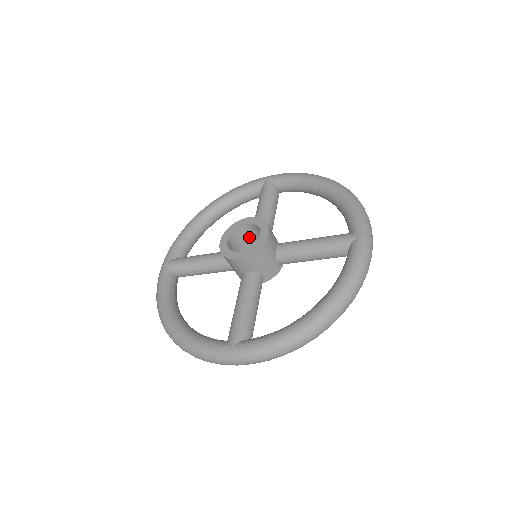
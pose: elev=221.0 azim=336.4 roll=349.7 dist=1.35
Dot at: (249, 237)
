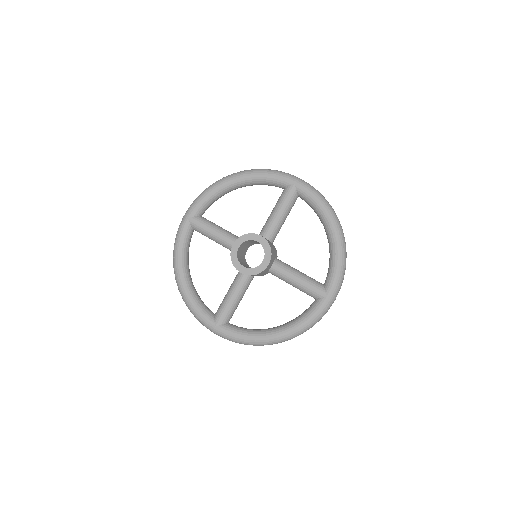
Dot at: occluded
